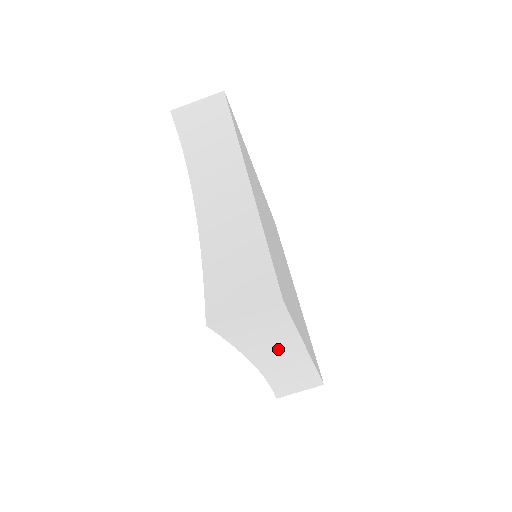
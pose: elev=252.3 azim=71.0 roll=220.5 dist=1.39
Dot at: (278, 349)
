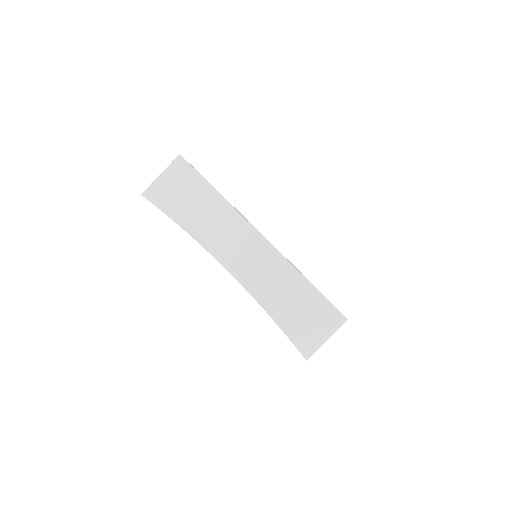
Dot at: (224, 229)
